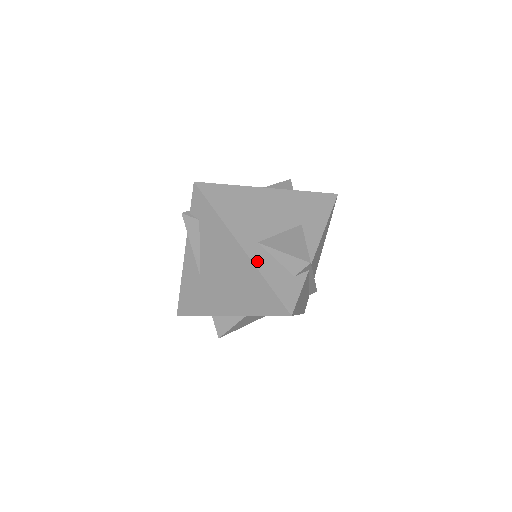
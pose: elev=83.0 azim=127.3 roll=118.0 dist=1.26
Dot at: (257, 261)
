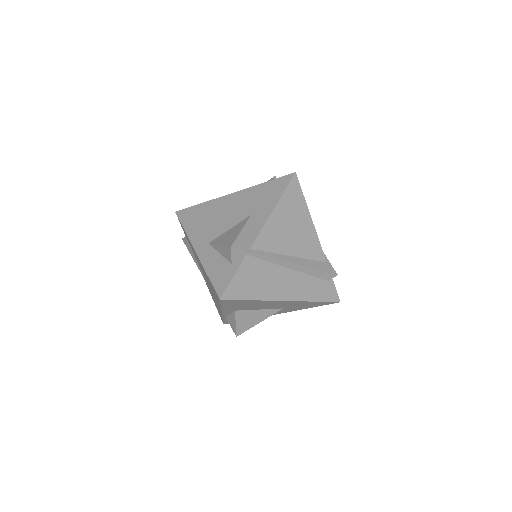
Dot at: (204, 259)
